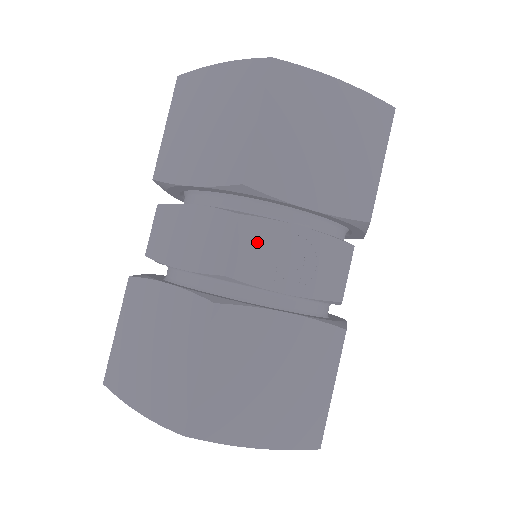
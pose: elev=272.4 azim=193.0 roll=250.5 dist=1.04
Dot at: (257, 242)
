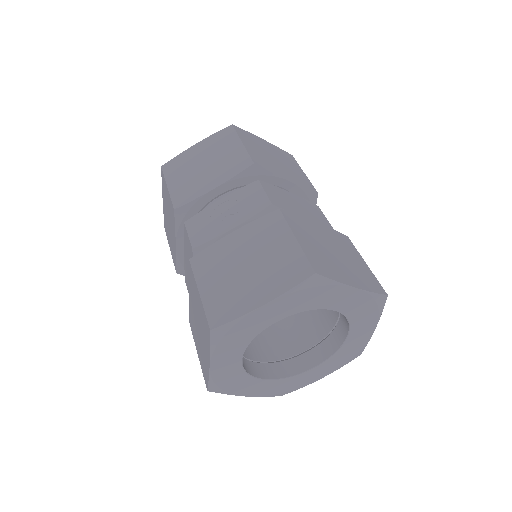
Dot at: (201, 224)
